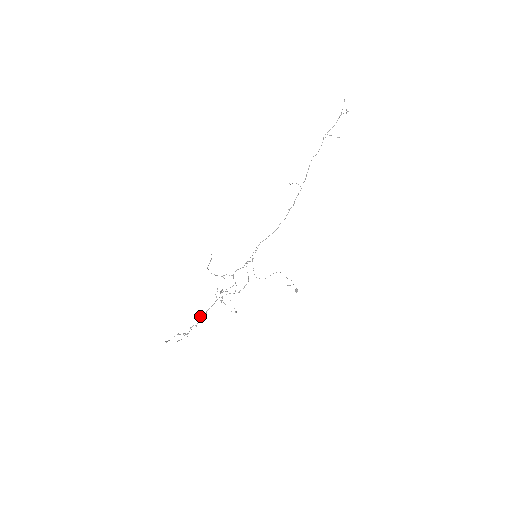
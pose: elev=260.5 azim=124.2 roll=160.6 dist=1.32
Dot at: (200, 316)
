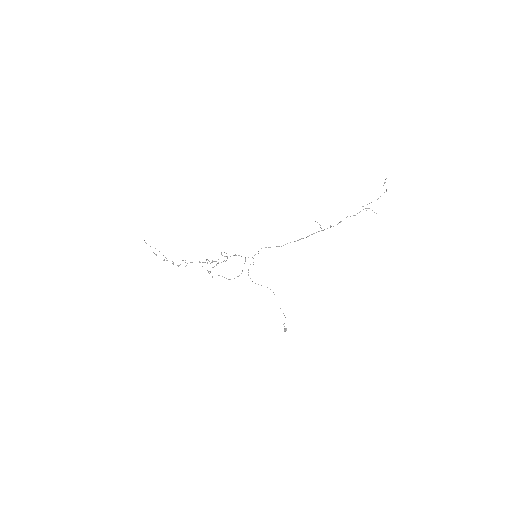
Dot at: occluded
